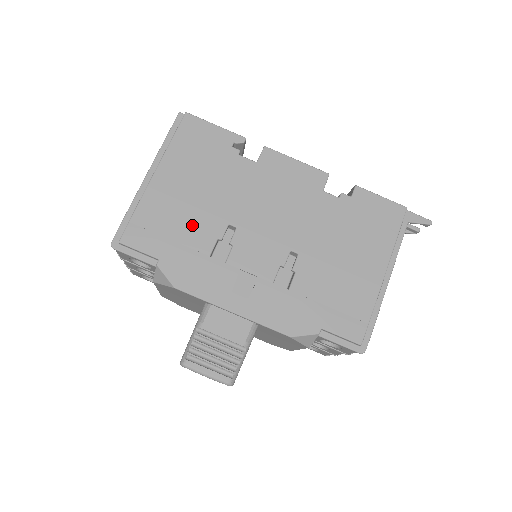
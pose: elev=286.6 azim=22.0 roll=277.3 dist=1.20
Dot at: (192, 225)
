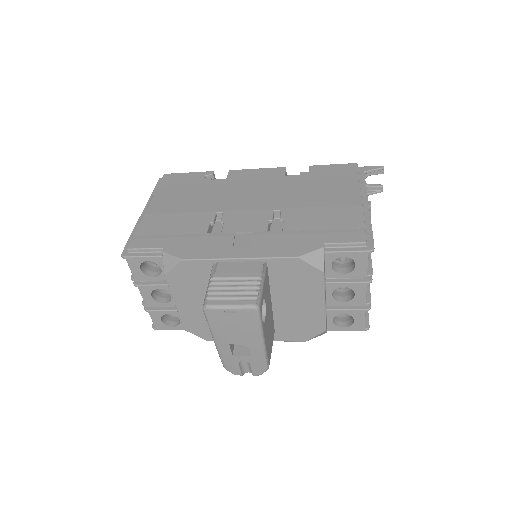
Dot at: (186, 222)
